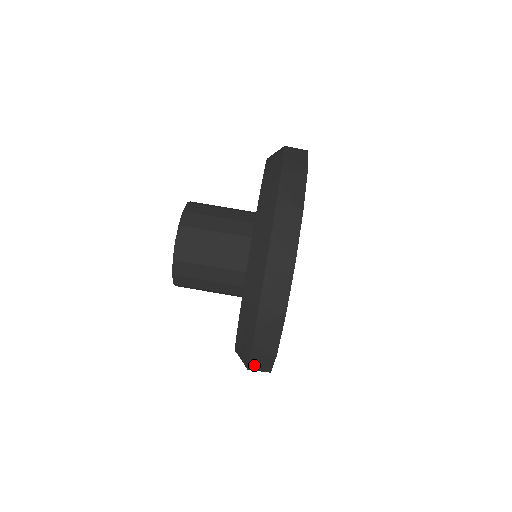
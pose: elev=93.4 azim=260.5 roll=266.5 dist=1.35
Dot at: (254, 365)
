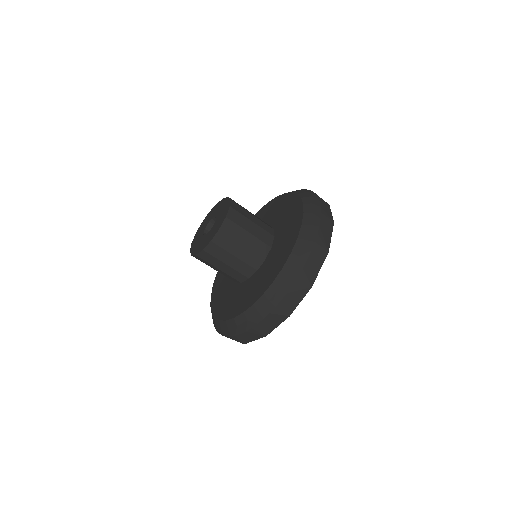
Dot at: occluded
